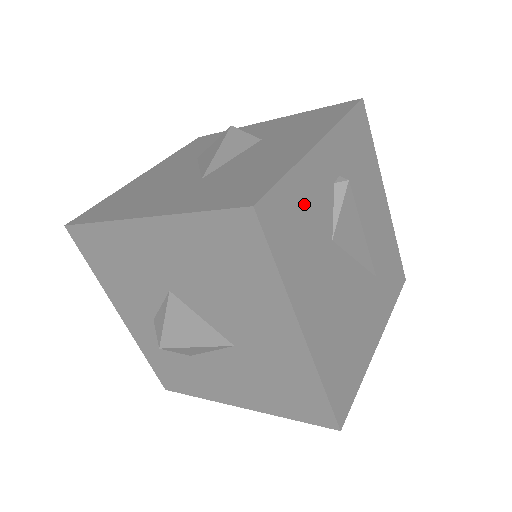
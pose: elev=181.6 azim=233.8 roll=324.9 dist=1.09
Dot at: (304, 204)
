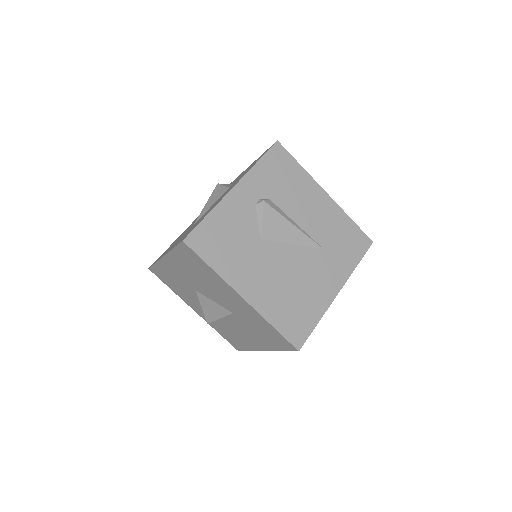
Dot at: (226, 227)
